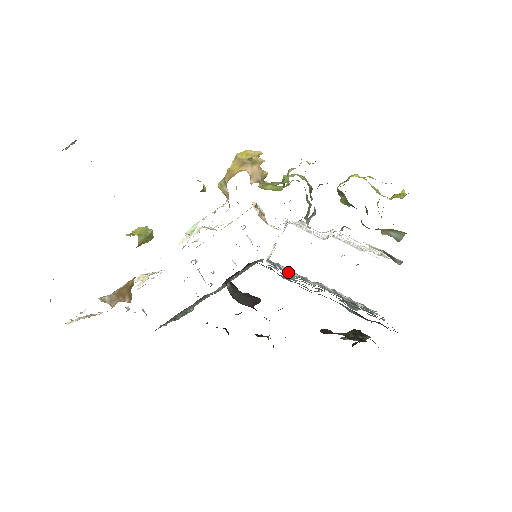
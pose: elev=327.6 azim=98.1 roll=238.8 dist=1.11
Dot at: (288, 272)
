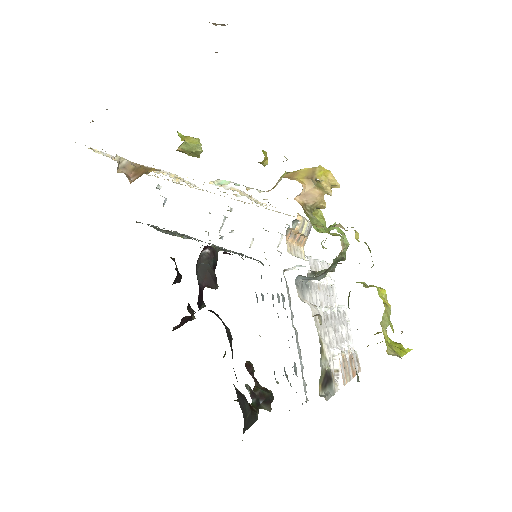
Dot at: (273, 295)
